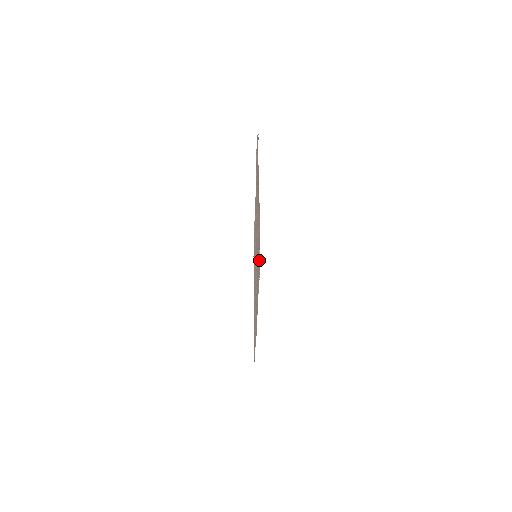
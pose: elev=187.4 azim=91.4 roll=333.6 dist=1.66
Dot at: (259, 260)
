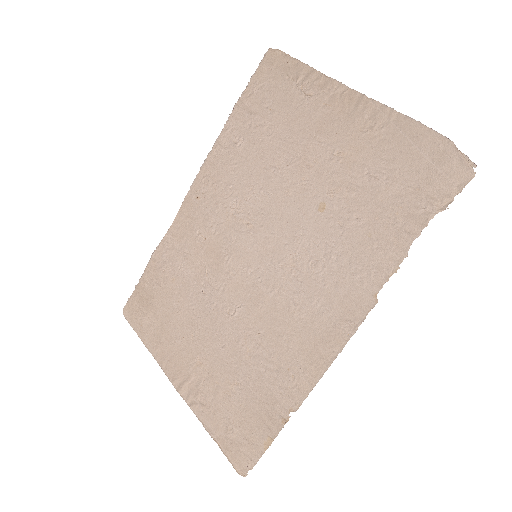
Dot at: (470, 165)
